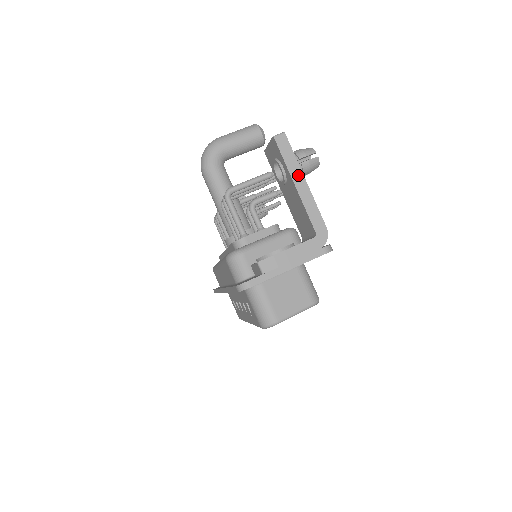
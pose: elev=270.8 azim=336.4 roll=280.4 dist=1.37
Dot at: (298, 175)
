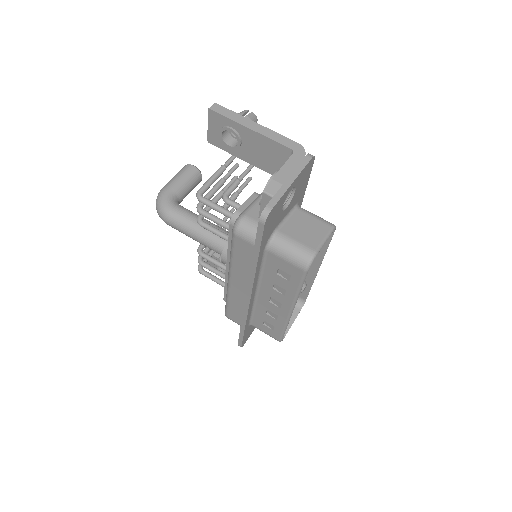
Dot at: (247, 122)
